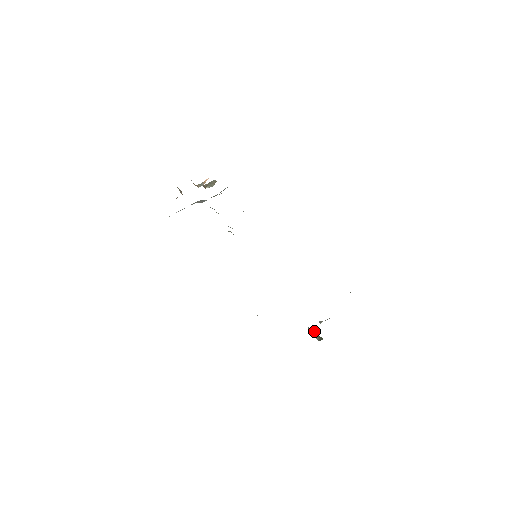
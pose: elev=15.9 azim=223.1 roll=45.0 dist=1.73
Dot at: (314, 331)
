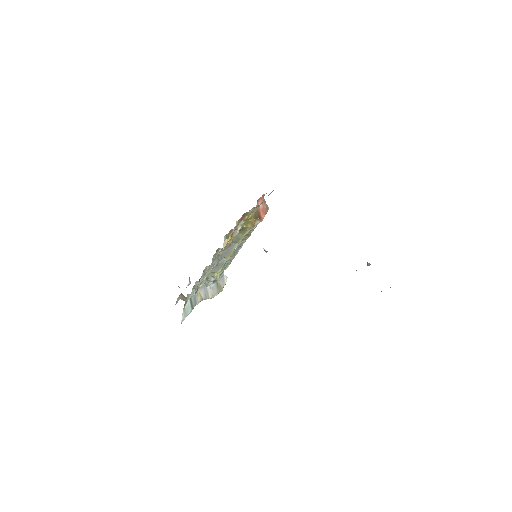
Dot at: occluded
